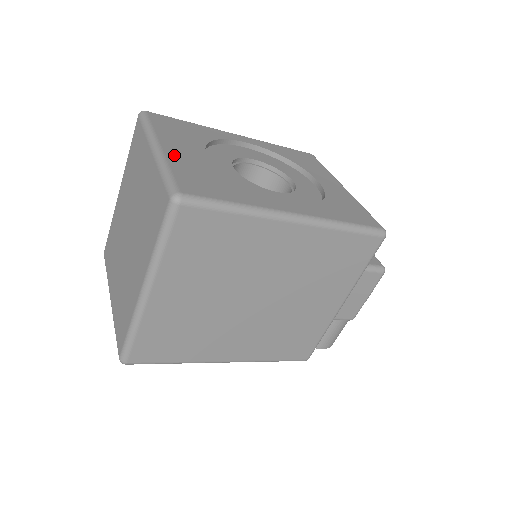
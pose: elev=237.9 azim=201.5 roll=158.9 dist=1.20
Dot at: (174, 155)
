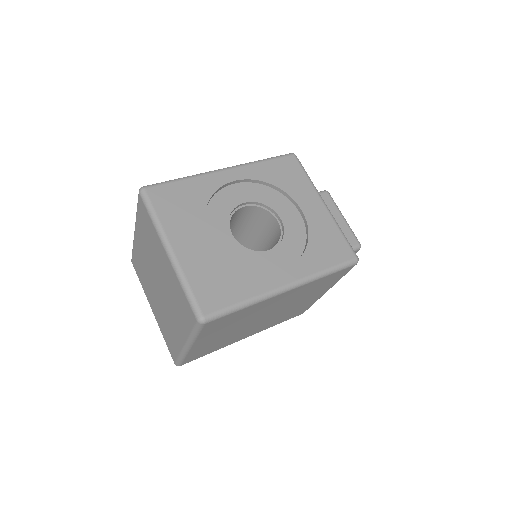
Dot at: (186, 258)
